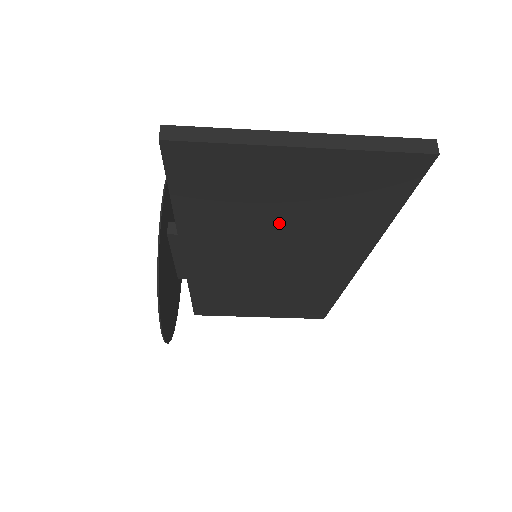
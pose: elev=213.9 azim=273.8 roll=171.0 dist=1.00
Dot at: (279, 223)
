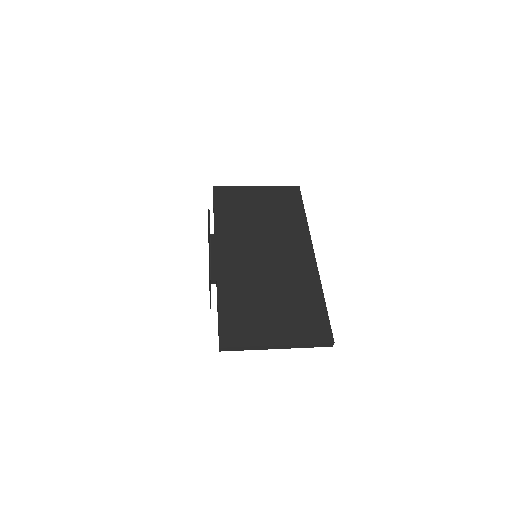
Dot at: occluded
